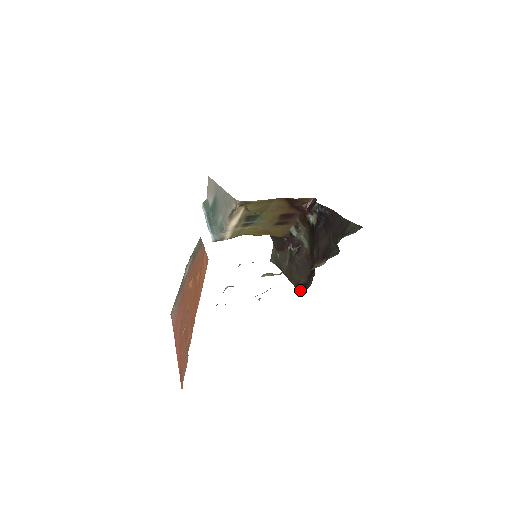
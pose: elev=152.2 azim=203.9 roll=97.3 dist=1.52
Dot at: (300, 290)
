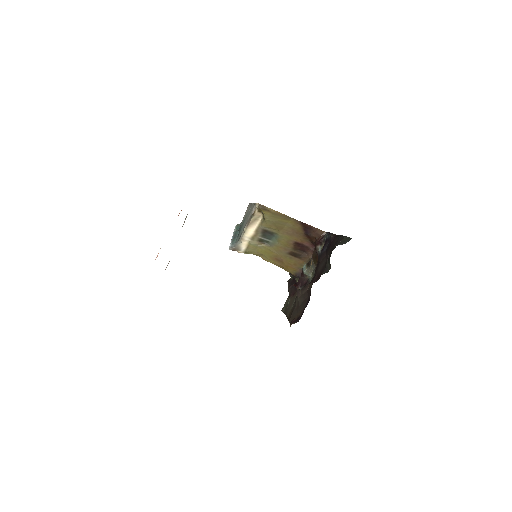
Dot at: (292, 323)
